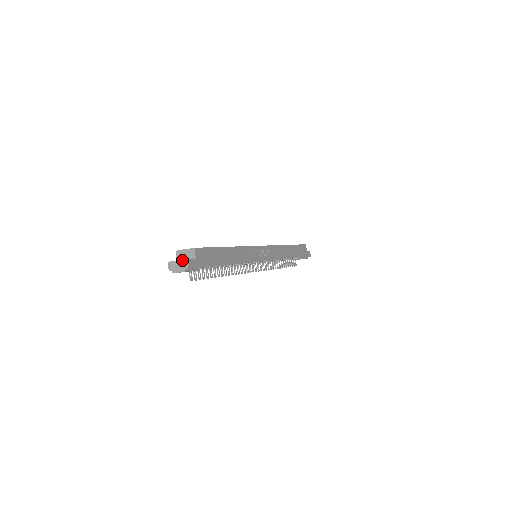
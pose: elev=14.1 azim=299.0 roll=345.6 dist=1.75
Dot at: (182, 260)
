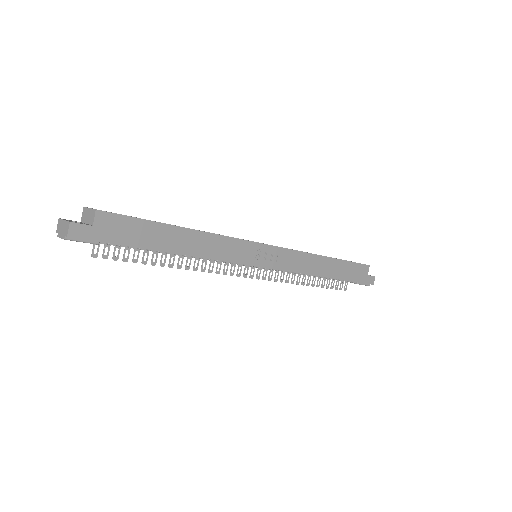
Dot at: (67, 221)
